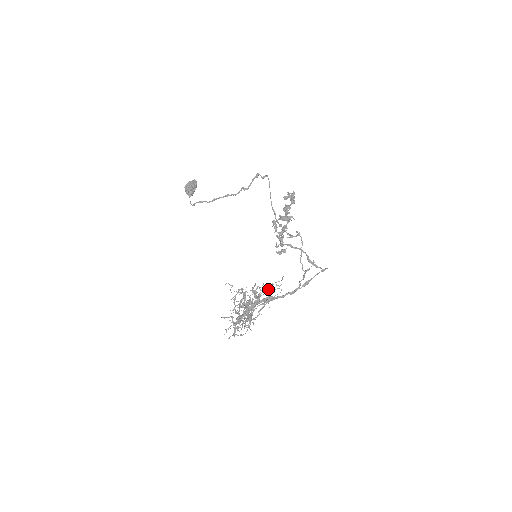
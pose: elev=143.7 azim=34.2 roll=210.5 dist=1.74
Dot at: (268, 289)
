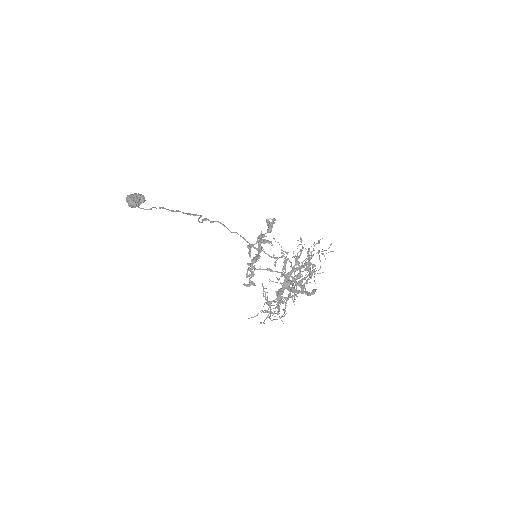
Dot at: occluded
